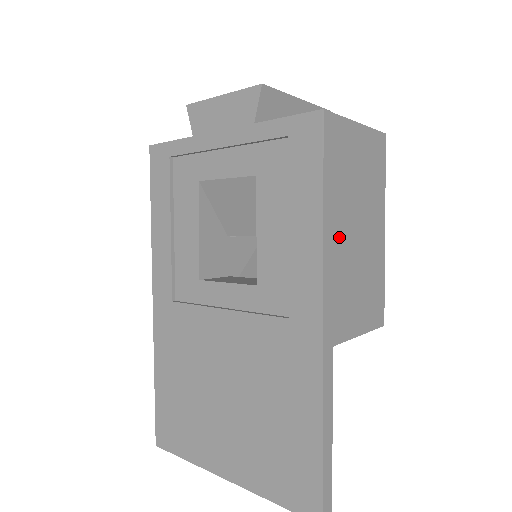
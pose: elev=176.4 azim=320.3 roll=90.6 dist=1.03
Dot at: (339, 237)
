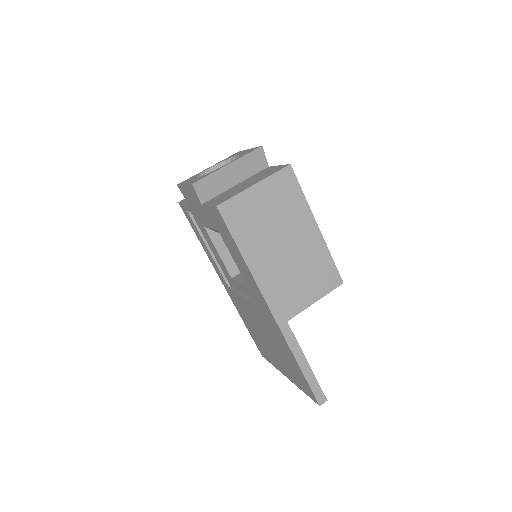
Dot at: (266, 263)
